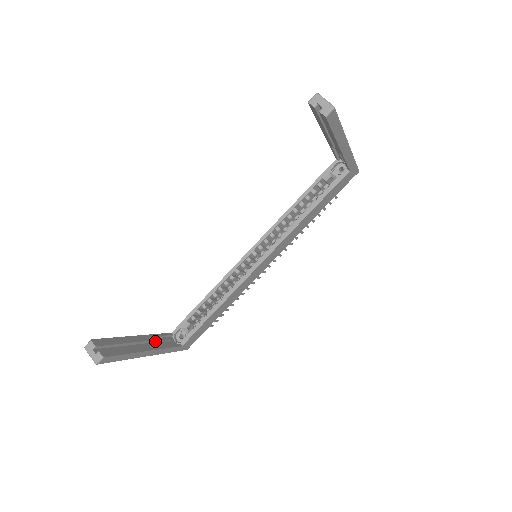
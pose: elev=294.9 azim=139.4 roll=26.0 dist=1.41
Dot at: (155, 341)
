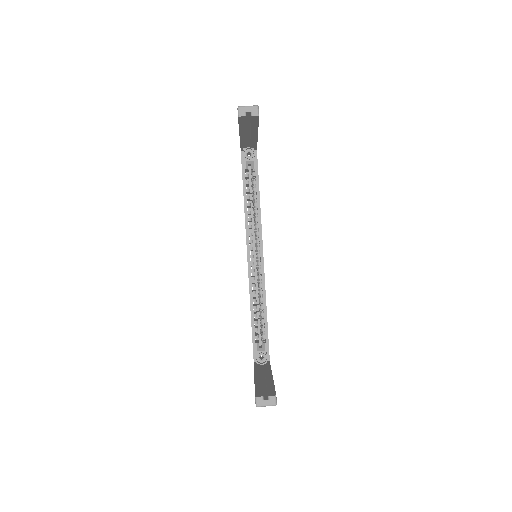
Dot at: occluded
